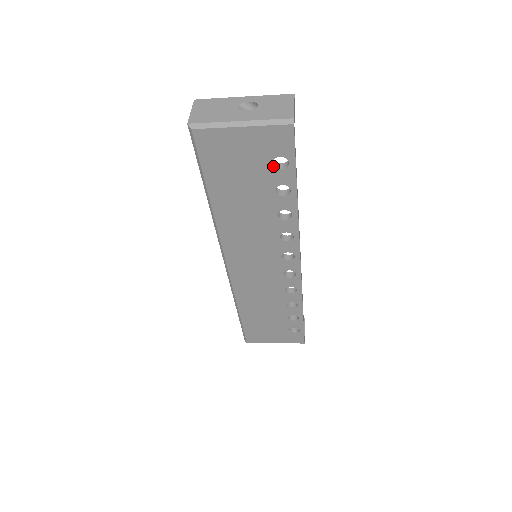
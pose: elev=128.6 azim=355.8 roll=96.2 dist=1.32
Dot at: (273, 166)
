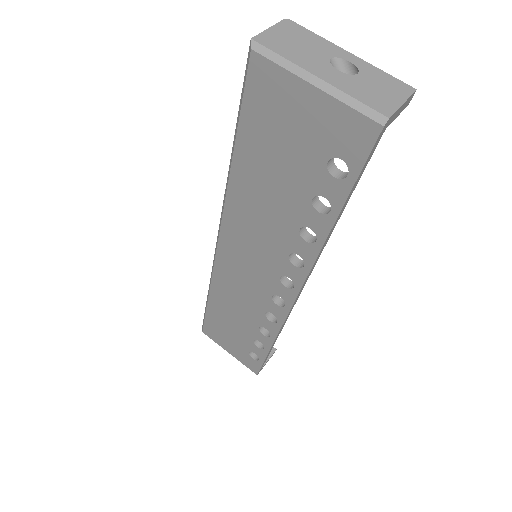
Dot at: (326, 166)
